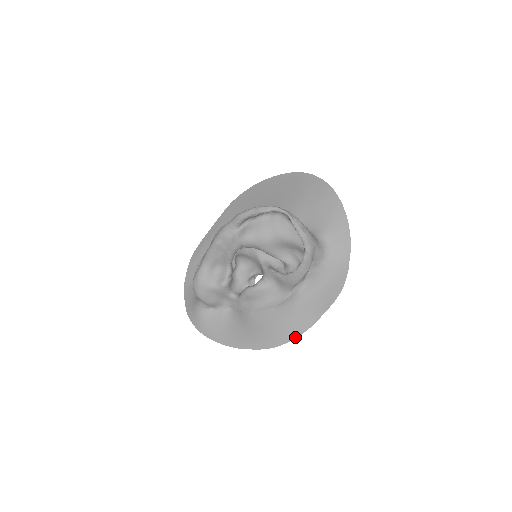
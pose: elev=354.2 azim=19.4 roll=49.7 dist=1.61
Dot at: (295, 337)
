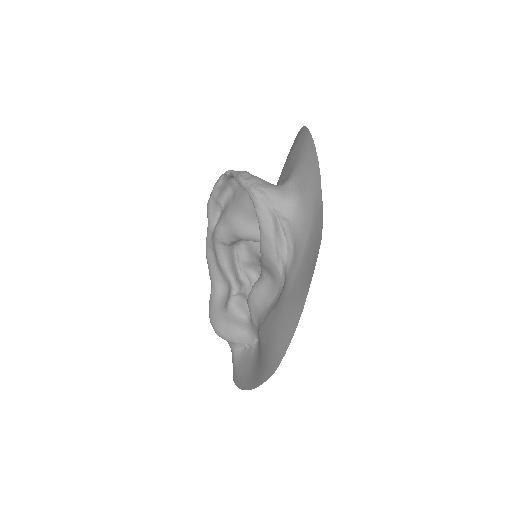
Dot at: (291, 338)
